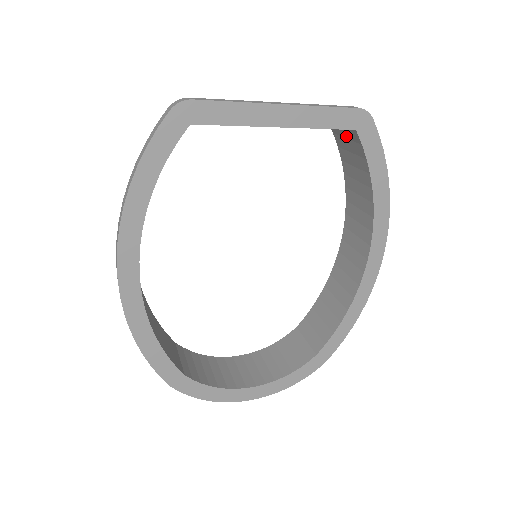
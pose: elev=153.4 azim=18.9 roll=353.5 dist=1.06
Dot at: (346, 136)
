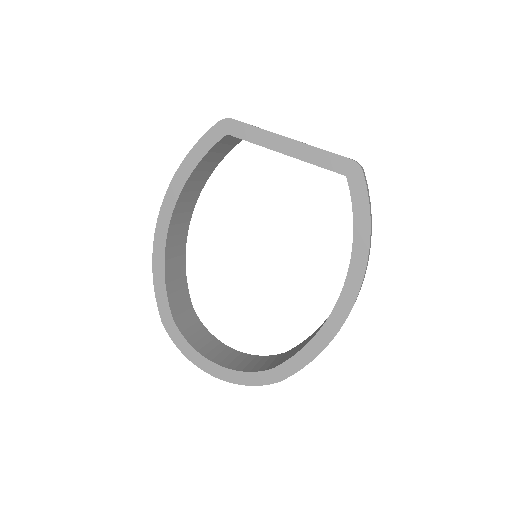
Dot at: occluded
